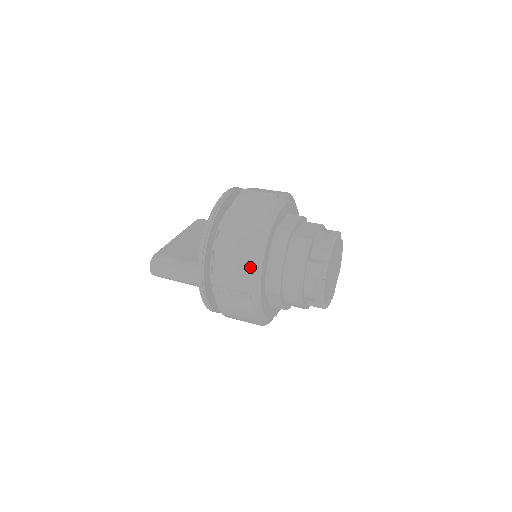
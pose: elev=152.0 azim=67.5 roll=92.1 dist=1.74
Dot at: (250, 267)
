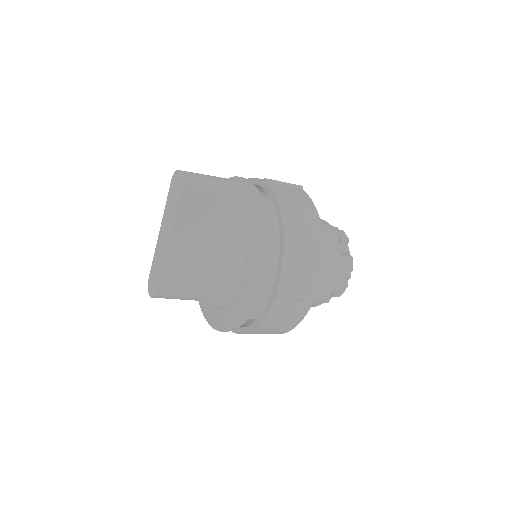
Dot at: occluded
